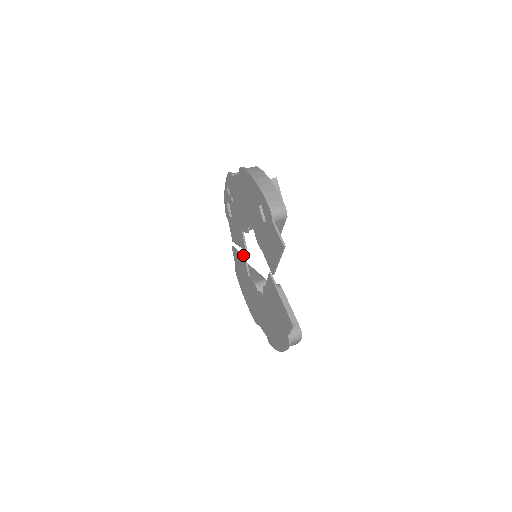
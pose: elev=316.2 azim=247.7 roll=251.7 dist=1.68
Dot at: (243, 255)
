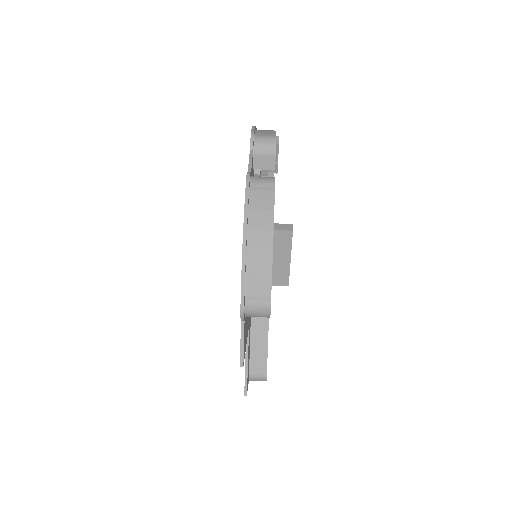
Dot at: occluded
